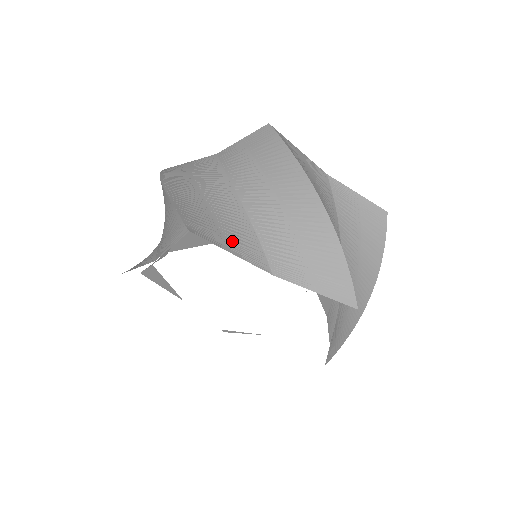
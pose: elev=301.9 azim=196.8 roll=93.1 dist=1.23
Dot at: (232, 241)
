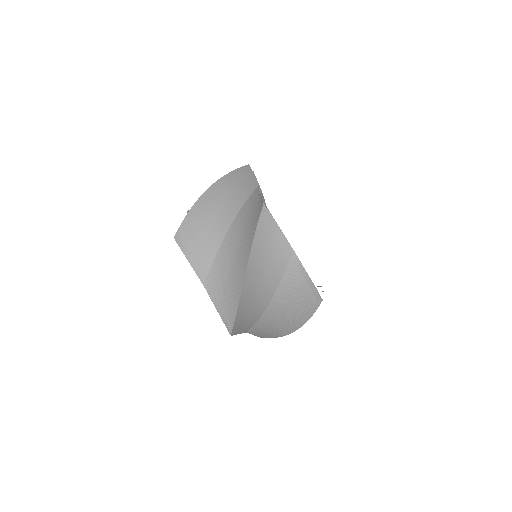
Dot at: (245, 327)
